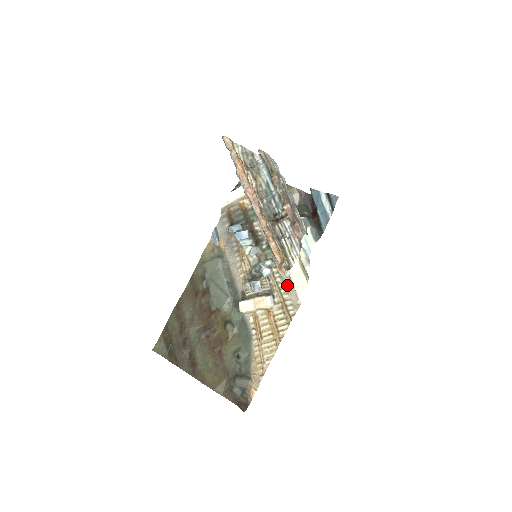
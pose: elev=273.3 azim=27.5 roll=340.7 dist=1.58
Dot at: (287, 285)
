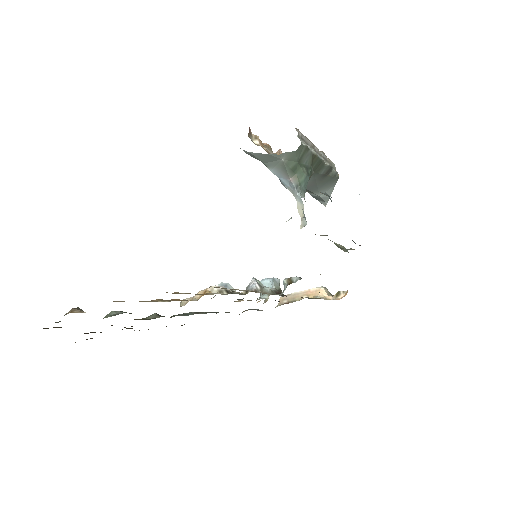
Dot at: (256, 291)
